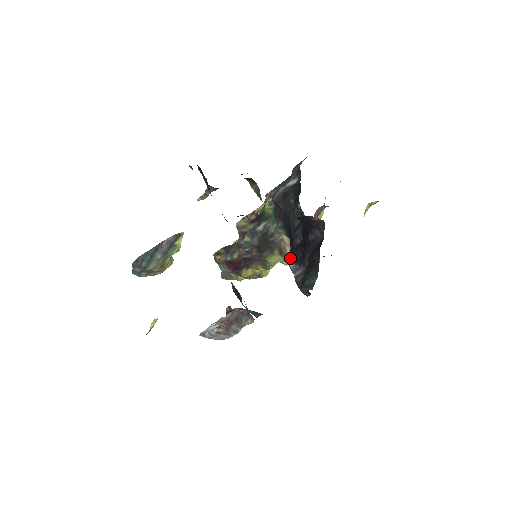
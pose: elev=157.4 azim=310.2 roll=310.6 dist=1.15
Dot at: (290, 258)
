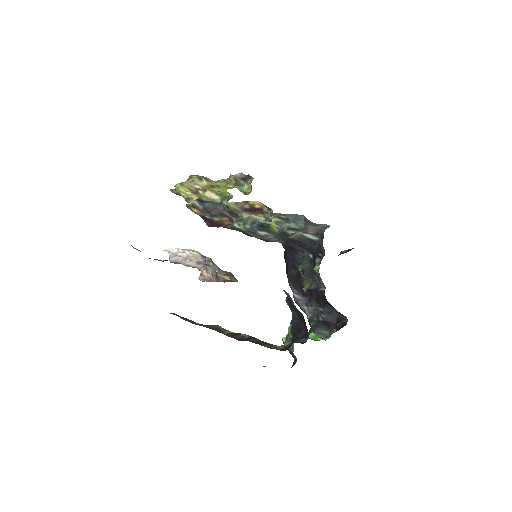
Dot at: (297, 289)
